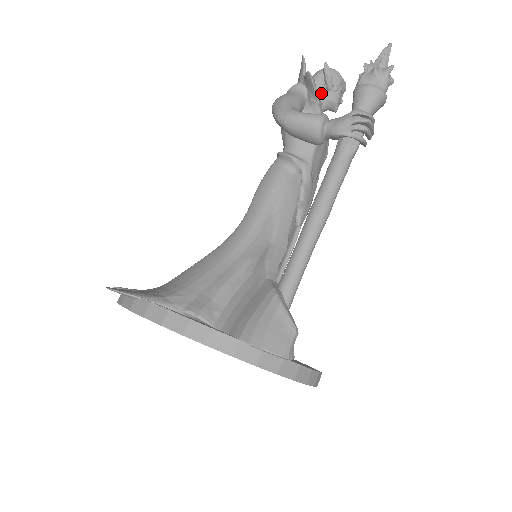
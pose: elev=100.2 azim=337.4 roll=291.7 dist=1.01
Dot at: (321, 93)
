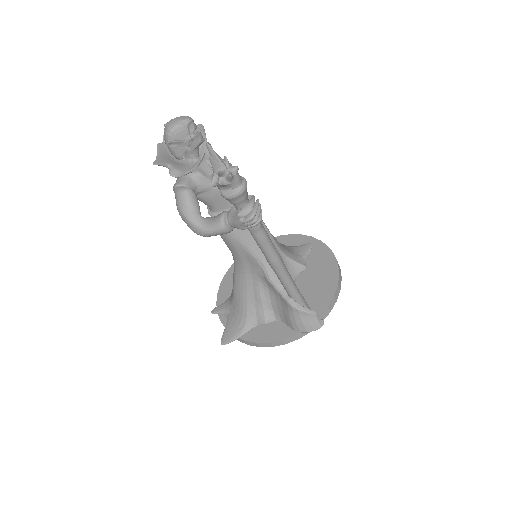
Dot at: (185, 151)
